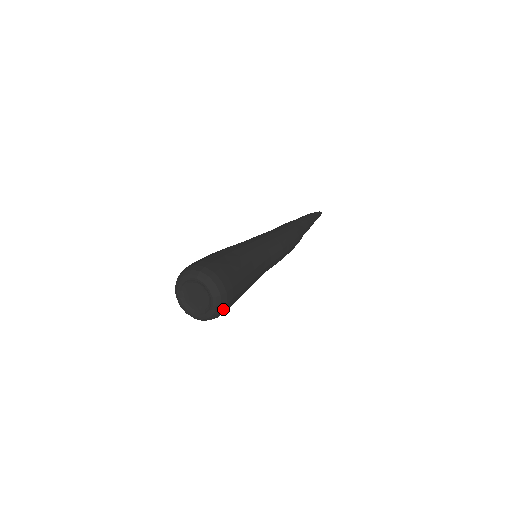
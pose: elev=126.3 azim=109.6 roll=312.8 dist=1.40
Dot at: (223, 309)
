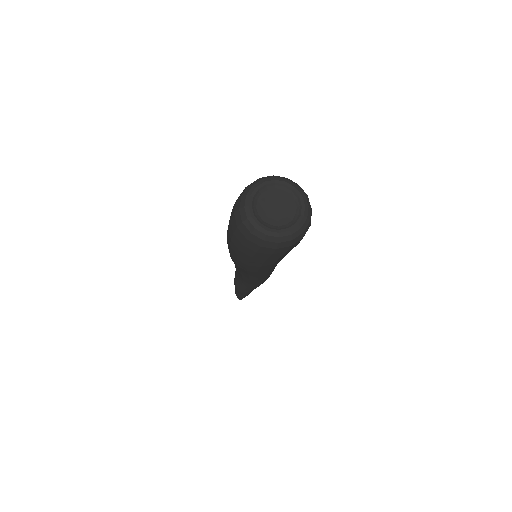
Dot at: (310, 219)
